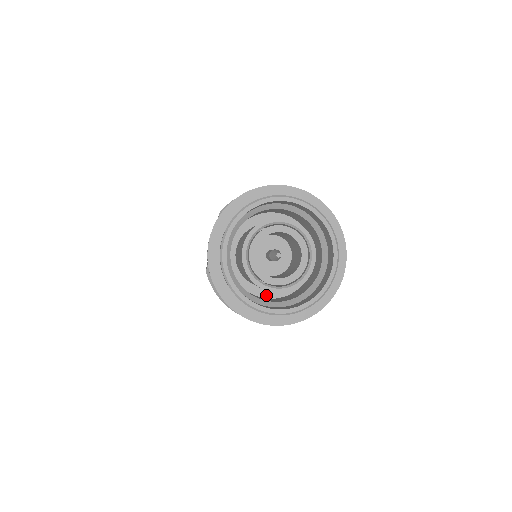
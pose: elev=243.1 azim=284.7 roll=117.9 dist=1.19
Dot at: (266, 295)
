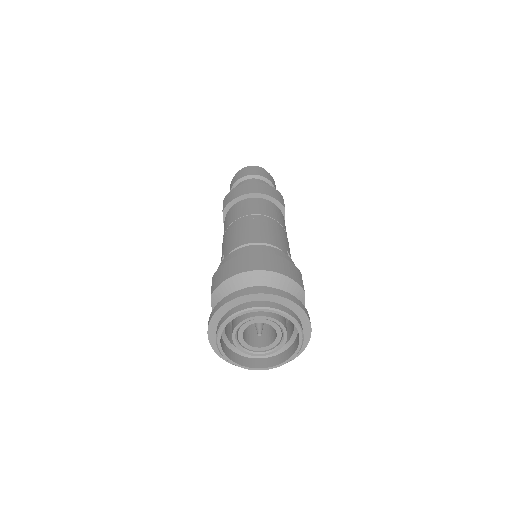
Dot at: occluded
